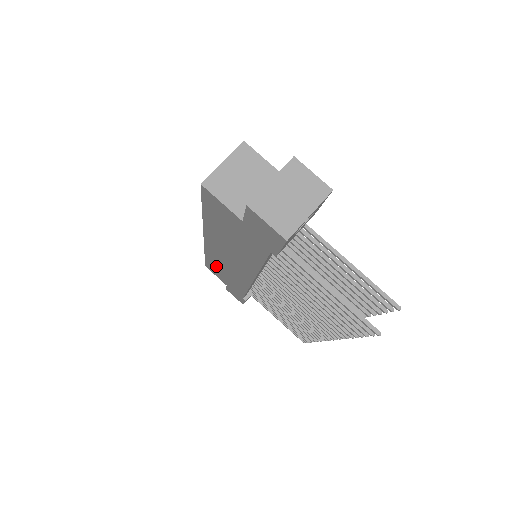
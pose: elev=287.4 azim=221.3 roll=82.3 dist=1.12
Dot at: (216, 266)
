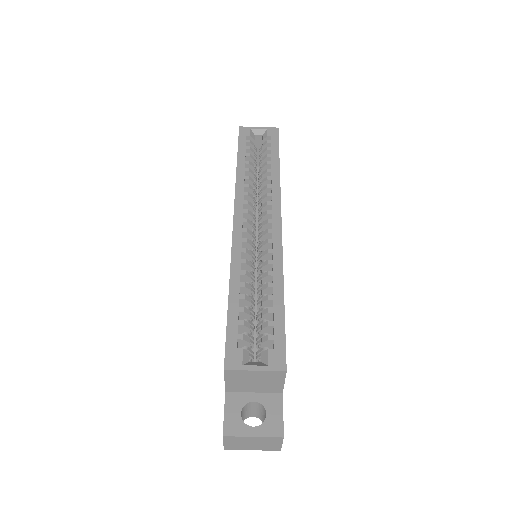
Dot at: occluded
